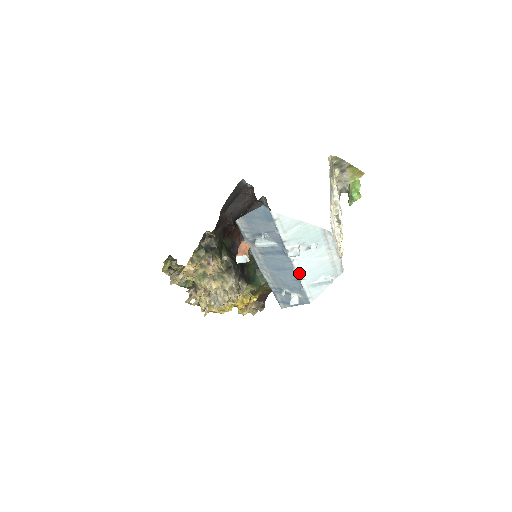
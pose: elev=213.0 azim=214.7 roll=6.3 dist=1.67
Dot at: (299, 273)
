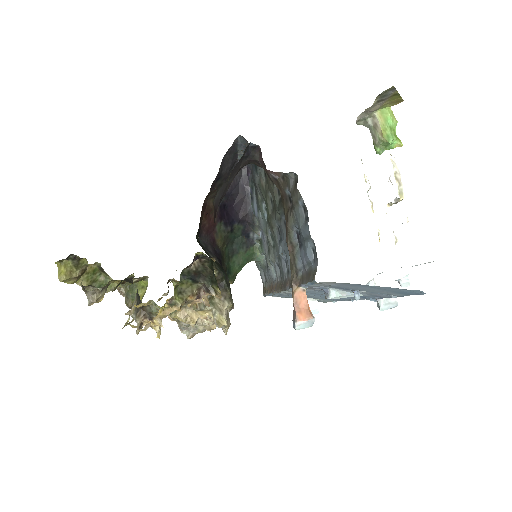
Dot at: occluded
